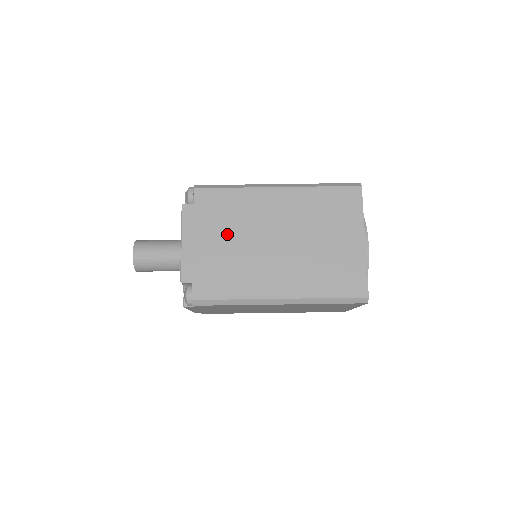
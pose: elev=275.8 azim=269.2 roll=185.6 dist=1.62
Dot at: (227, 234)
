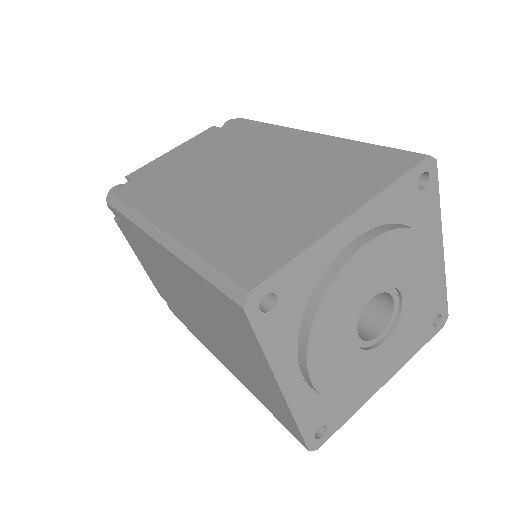
Dot at: (209, 155)
